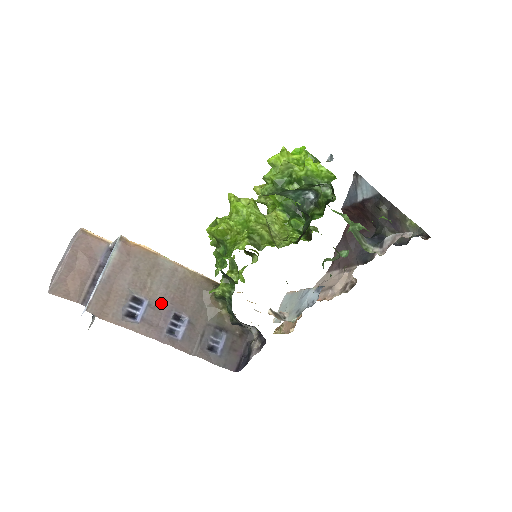
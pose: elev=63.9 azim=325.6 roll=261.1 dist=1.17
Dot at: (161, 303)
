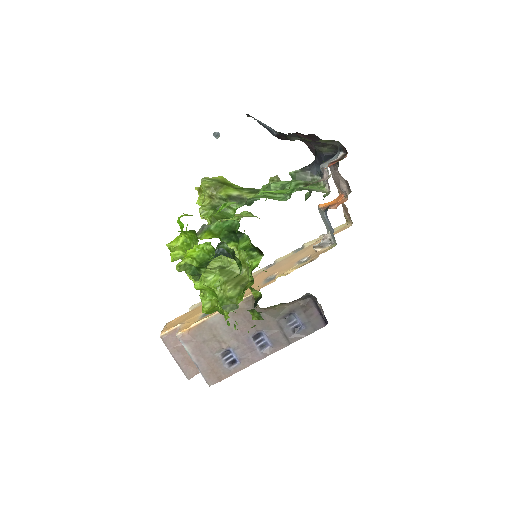
Dot at: (239, 341)
